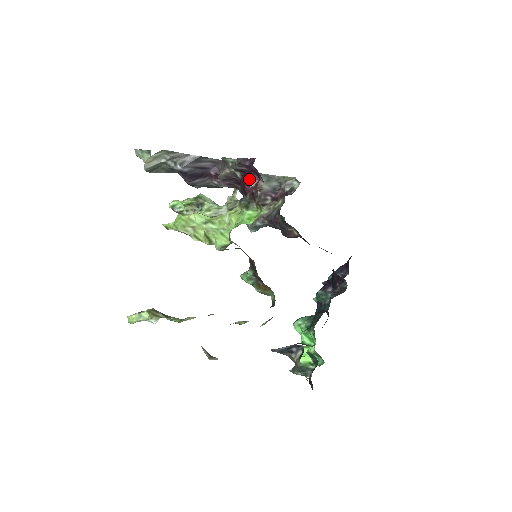
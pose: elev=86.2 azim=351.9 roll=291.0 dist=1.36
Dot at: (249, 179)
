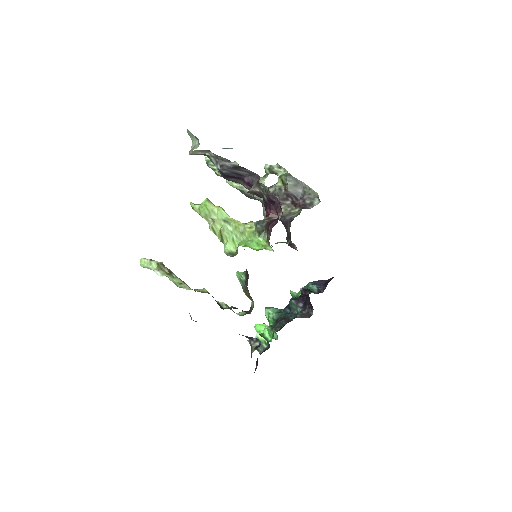
Dot at: (272, 206)
